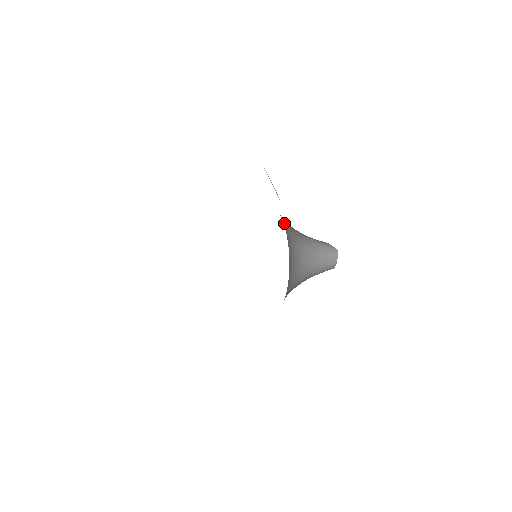
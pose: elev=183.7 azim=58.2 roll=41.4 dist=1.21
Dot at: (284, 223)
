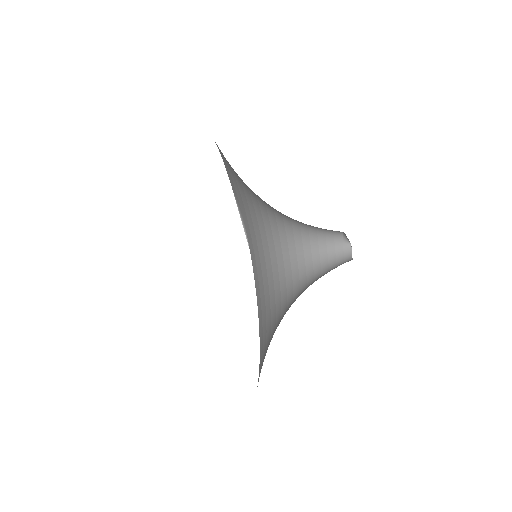
Dot at: (271, 247)
